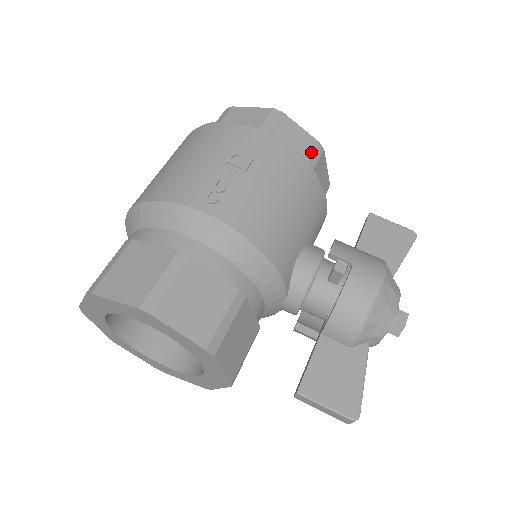
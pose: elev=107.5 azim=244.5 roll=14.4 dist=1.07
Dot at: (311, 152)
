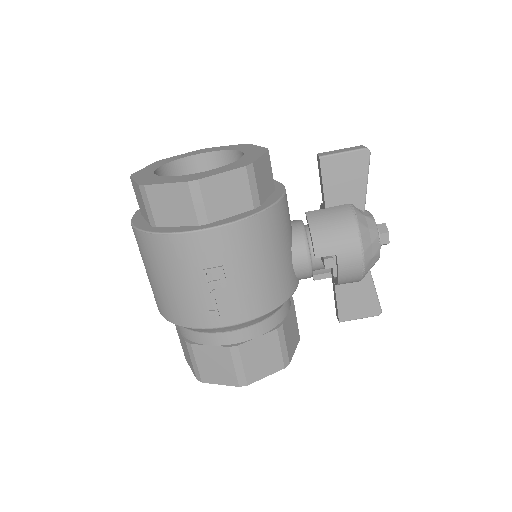
Dot at: (247, 185)
